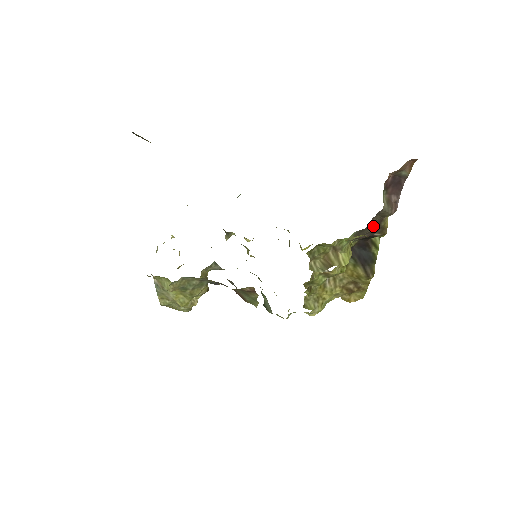
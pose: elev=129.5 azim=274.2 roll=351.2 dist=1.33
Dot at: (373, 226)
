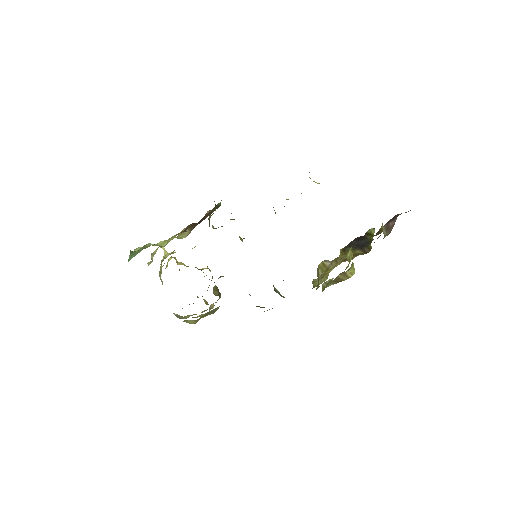
Dot at: (372, 240)
